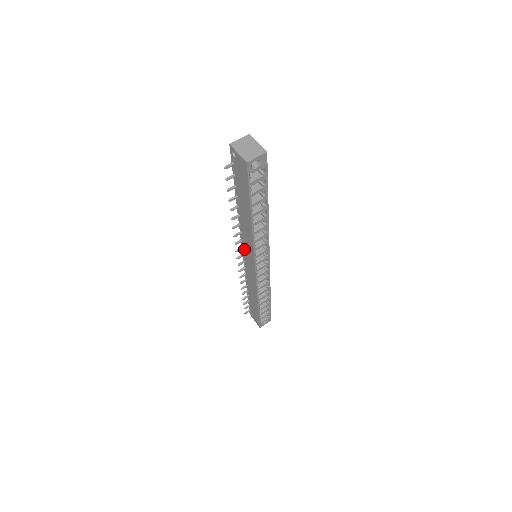
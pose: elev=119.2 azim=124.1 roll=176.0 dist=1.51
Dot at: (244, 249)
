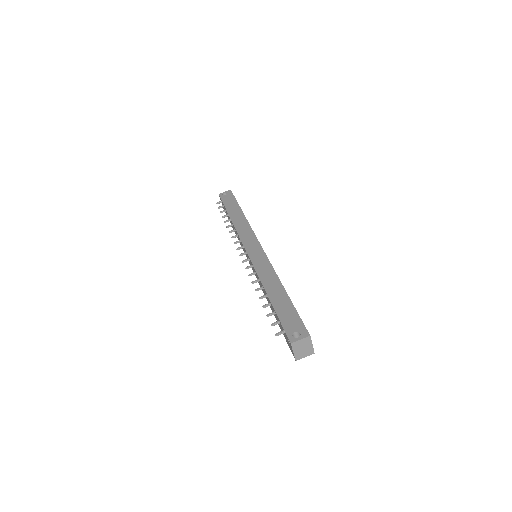
Dot at: occluded
